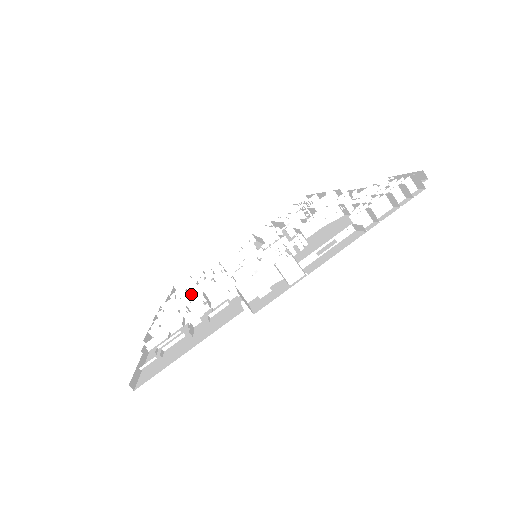
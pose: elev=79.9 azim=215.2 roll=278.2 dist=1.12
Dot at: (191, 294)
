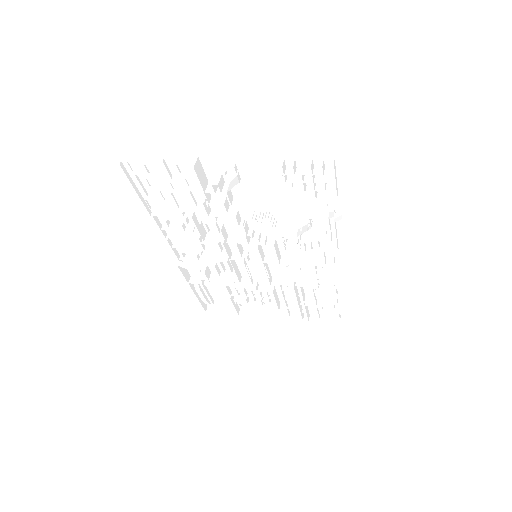
Dot at: (205, 253)
